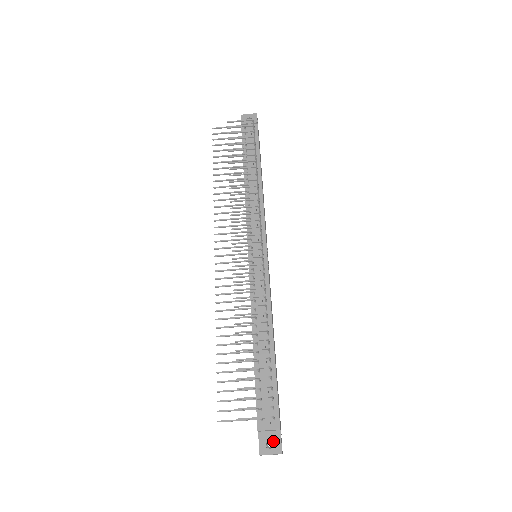
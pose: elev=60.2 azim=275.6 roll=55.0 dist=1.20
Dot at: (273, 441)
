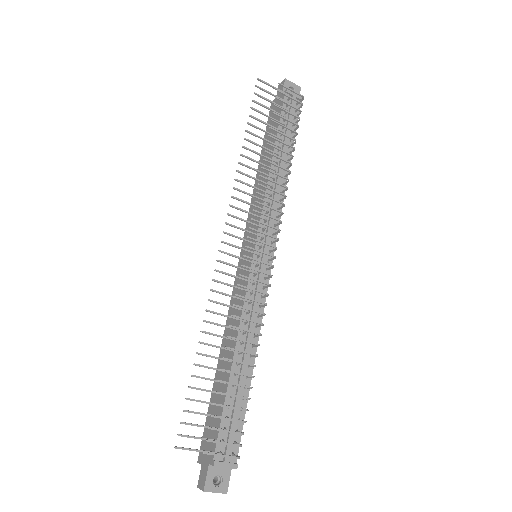
Dot at: (221, 478)
